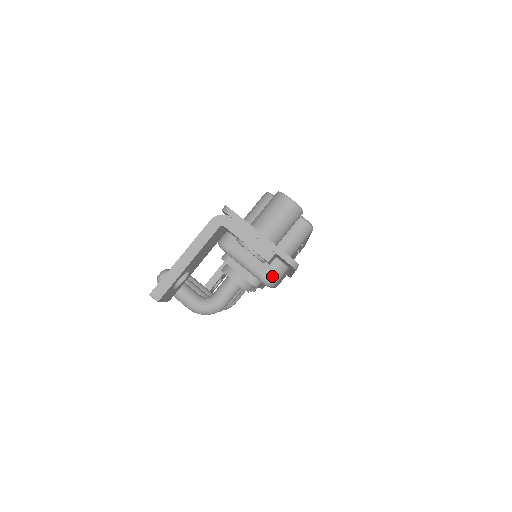
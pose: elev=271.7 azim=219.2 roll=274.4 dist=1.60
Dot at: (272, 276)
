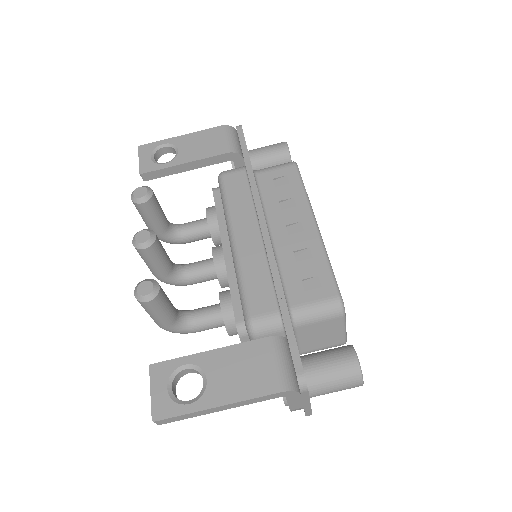
Dot at: occluded
